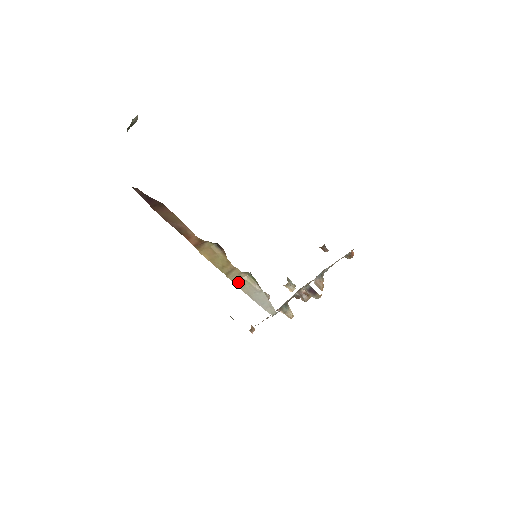
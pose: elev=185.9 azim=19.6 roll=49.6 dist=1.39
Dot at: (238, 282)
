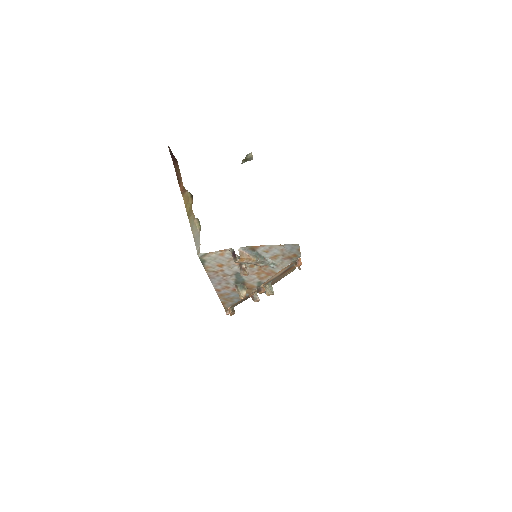
Dot at: (192, 225)
